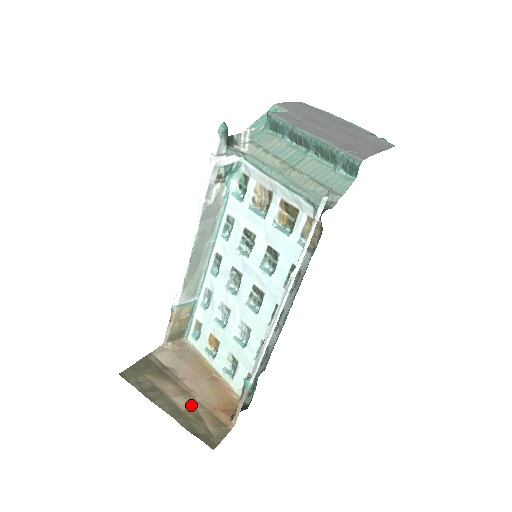
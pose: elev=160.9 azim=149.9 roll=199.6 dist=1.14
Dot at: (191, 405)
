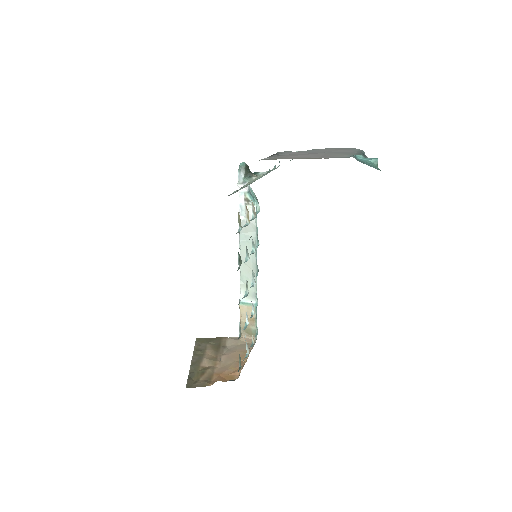
Dot at: (209, 366)
